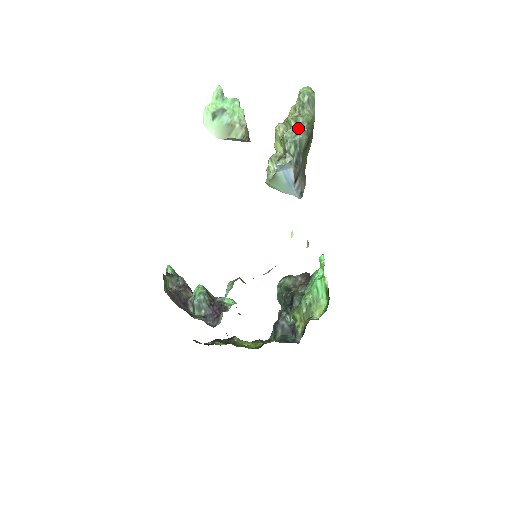
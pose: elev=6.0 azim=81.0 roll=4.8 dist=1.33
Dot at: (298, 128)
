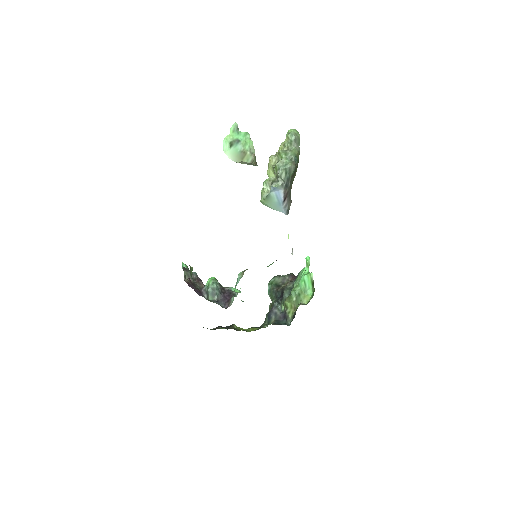
Dot at: (287, 159)
